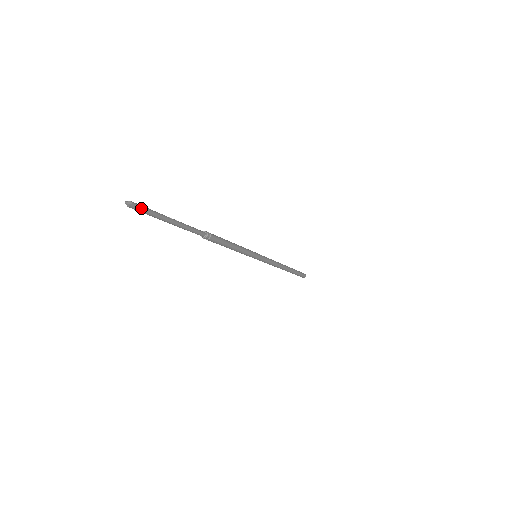
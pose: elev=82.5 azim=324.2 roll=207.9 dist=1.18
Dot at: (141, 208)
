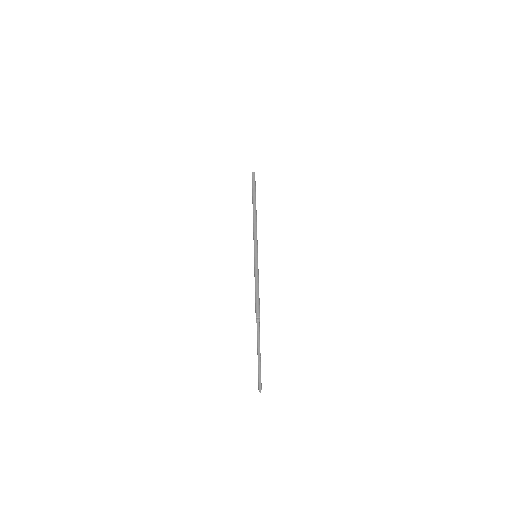
Dot at: (261, 383)
